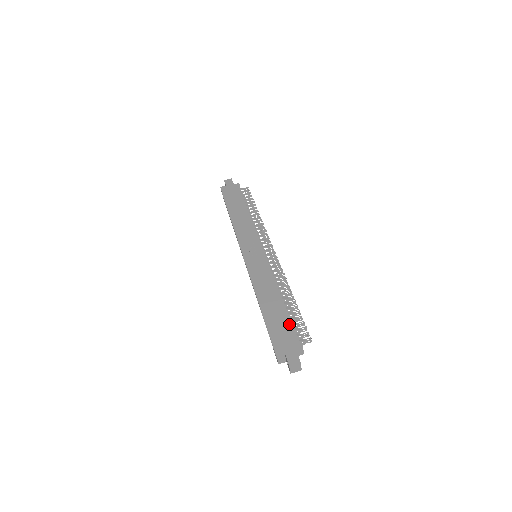
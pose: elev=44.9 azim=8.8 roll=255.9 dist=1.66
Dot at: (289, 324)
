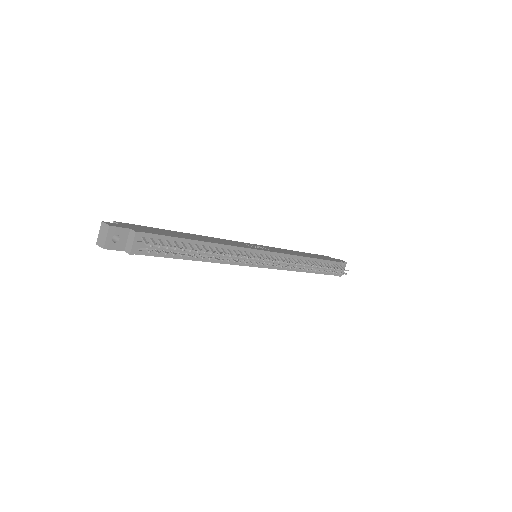
Dot at: (164, 234)
